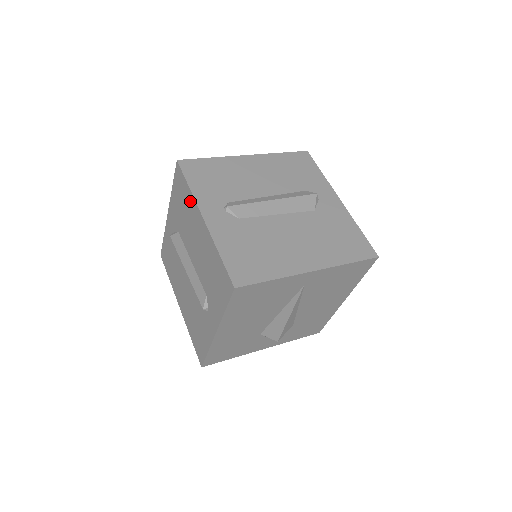
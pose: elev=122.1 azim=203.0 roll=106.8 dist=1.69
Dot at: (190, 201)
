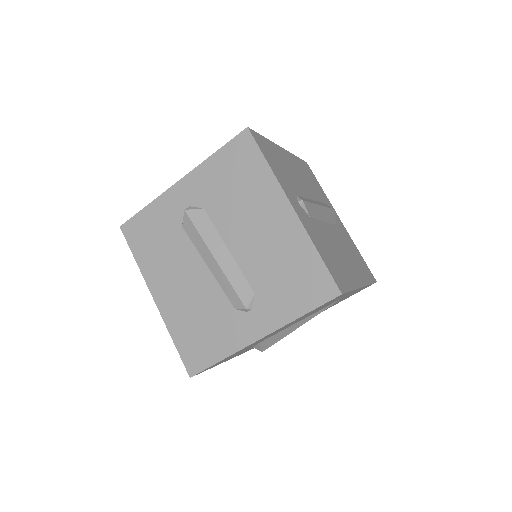
Dot at: (264, 181)
